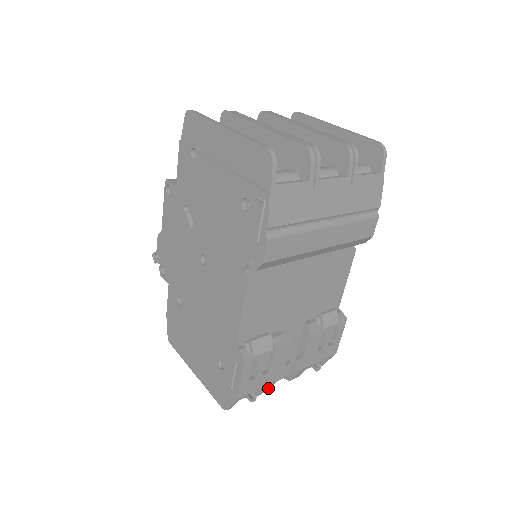
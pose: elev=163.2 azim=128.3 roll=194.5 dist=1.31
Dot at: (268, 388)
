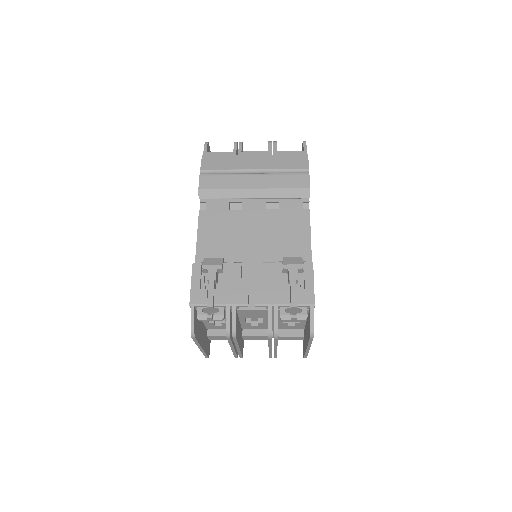
Dot at: (232, 320)
